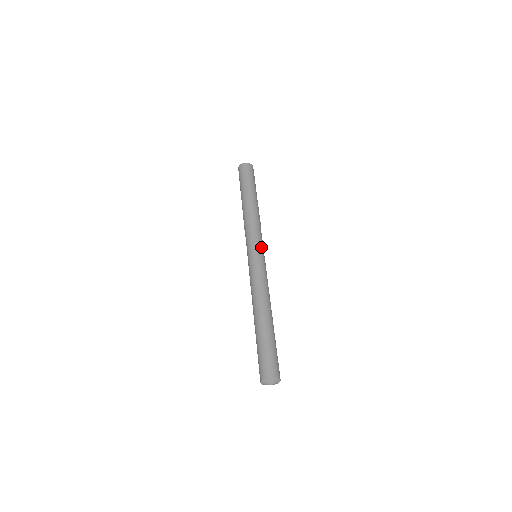
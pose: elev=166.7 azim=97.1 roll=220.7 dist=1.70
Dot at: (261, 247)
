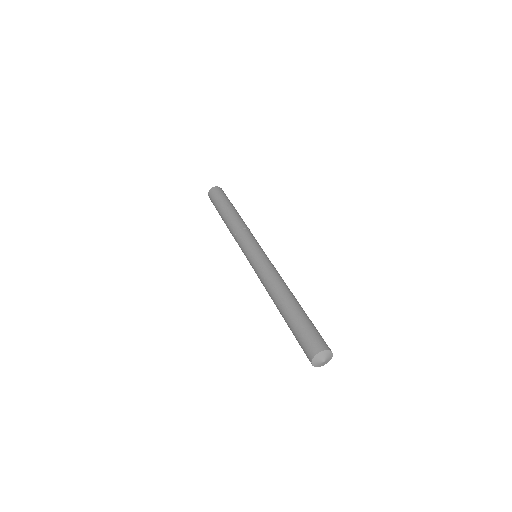
Dot at: occluded
